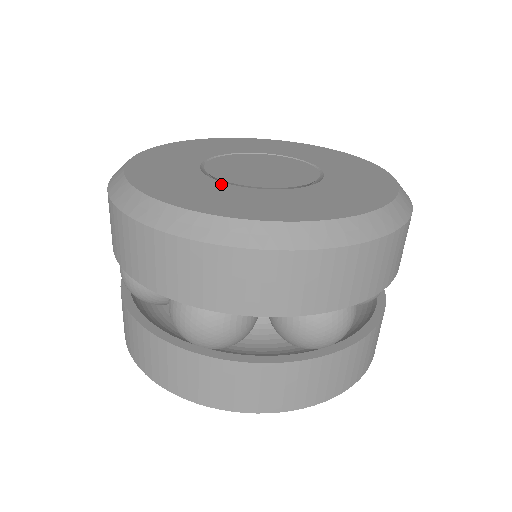
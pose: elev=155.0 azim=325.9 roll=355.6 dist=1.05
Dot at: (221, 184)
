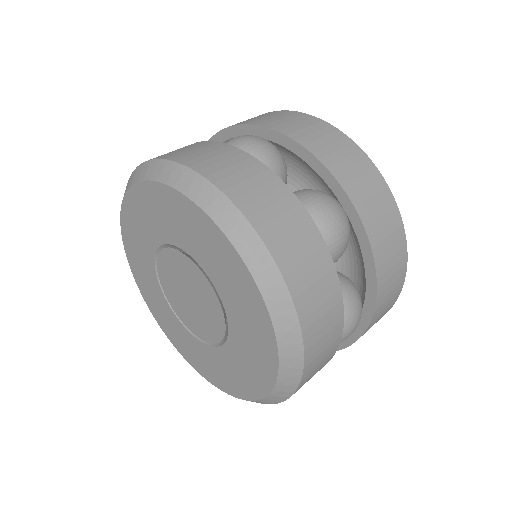
Dot at: occluded
